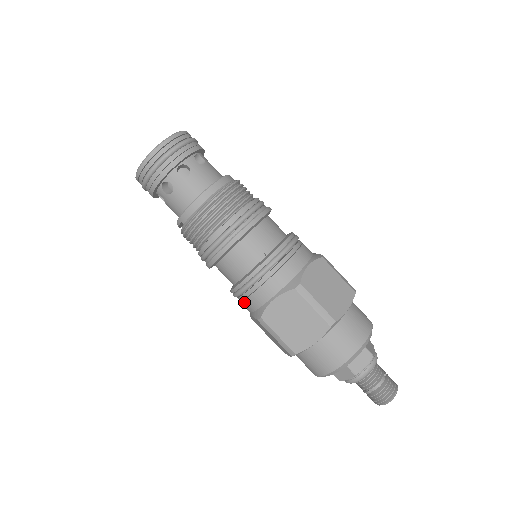
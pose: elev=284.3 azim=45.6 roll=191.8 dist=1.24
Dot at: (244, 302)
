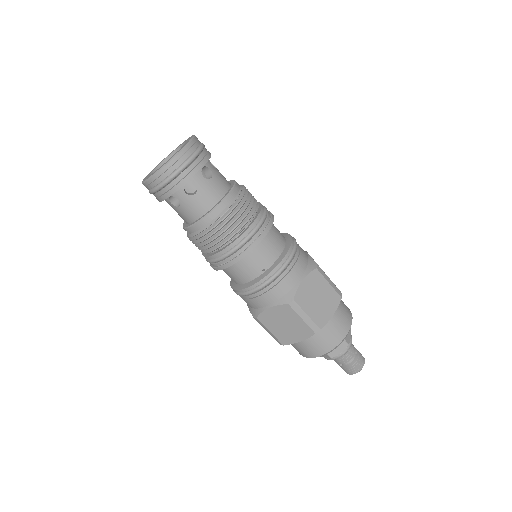
Dot at: (243, 299)
